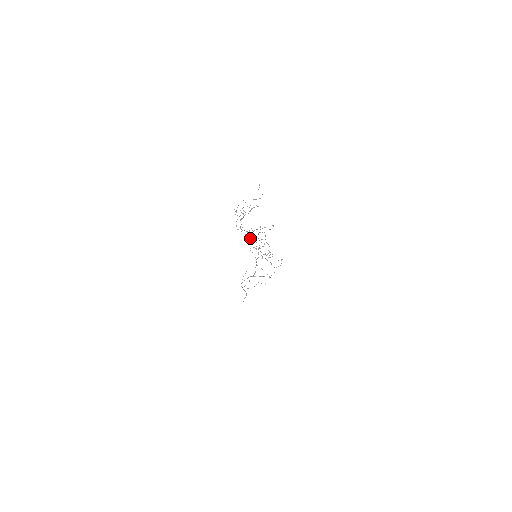
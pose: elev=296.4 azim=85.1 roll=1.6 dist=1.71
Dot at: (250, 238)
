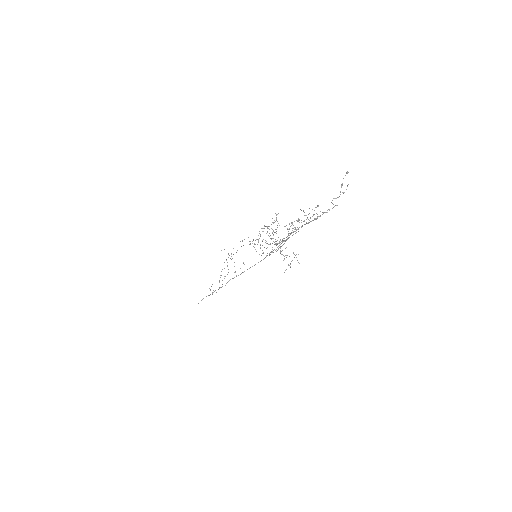
Dot at: occluded
